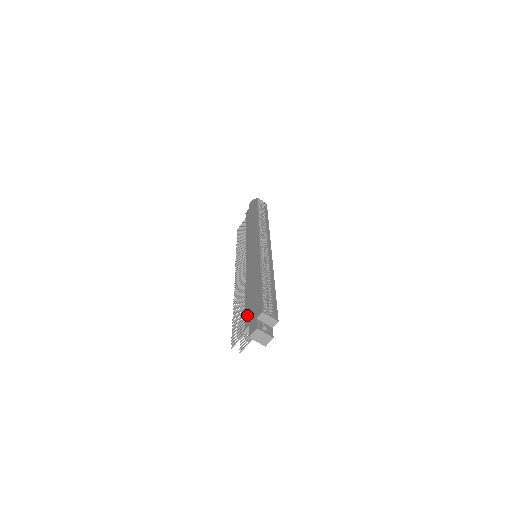
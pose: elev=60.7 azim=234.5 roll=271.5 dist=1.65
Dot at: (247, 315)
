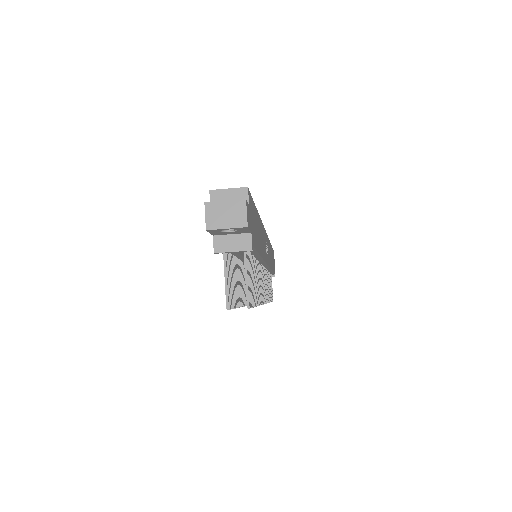
Dot at: occluded
